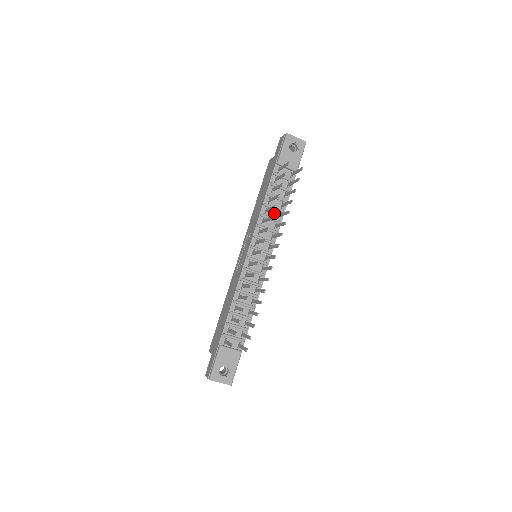
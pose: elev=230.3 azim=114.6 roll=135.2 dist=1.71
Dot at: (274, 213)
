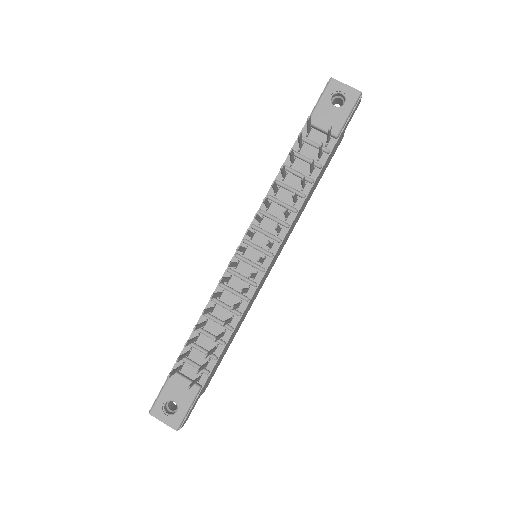
Dot at: (289, 196)
